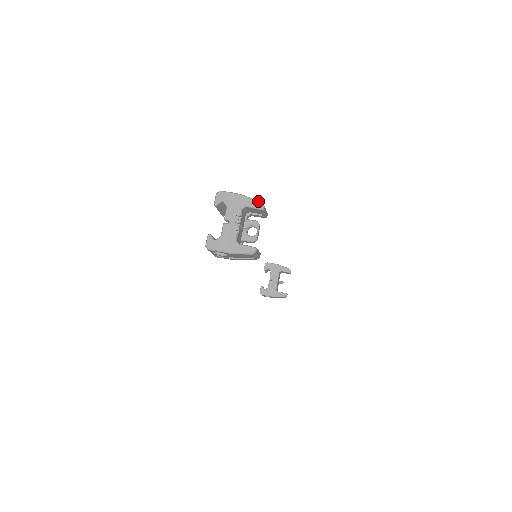
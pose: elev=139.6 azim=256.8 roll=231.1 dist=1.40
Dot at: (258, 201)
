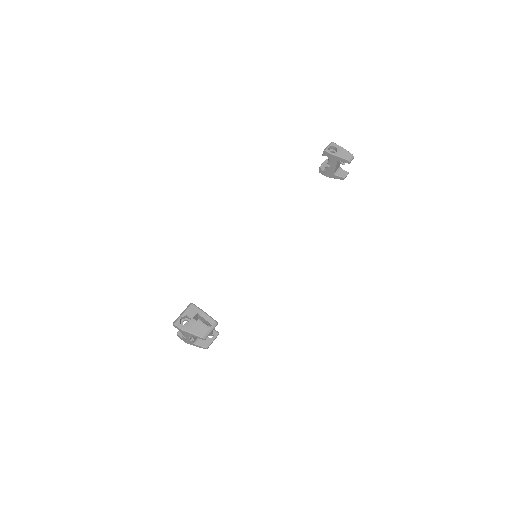
Dot at: (199, 337)
